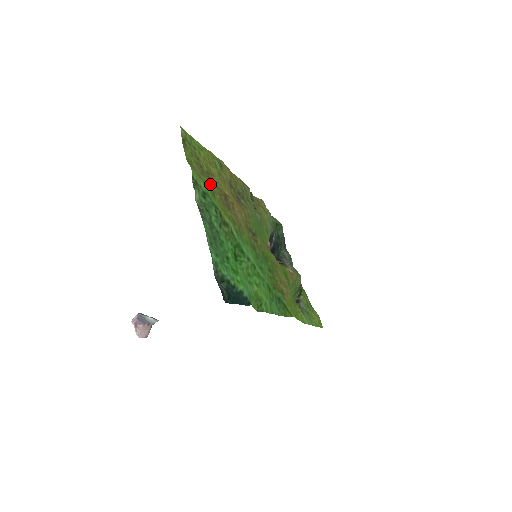
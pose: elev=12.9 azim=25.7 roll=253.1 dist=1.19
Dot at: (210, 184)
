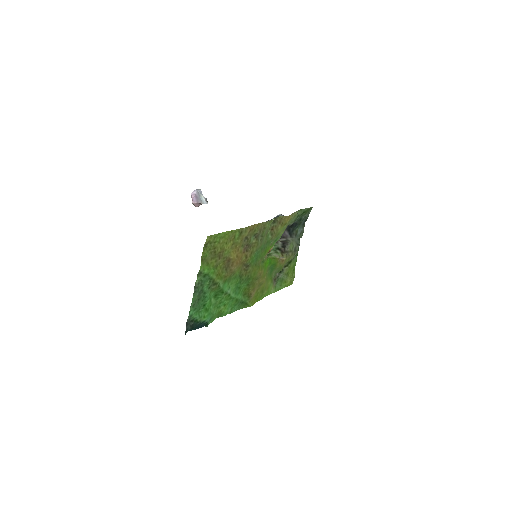
Dot at: (216, 262)
